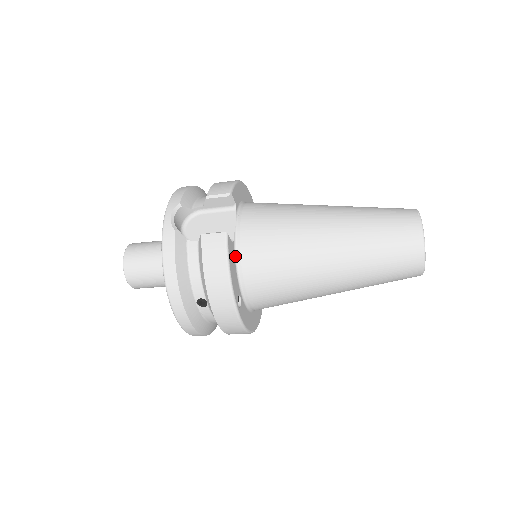
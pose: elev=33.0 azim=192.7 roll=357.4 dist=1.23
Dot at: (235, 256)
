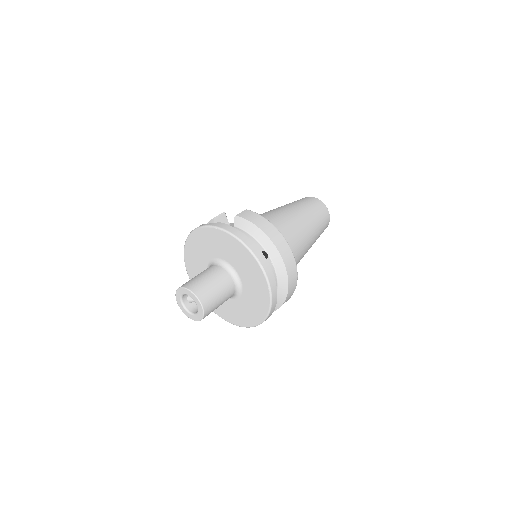
Dot at: occluded
